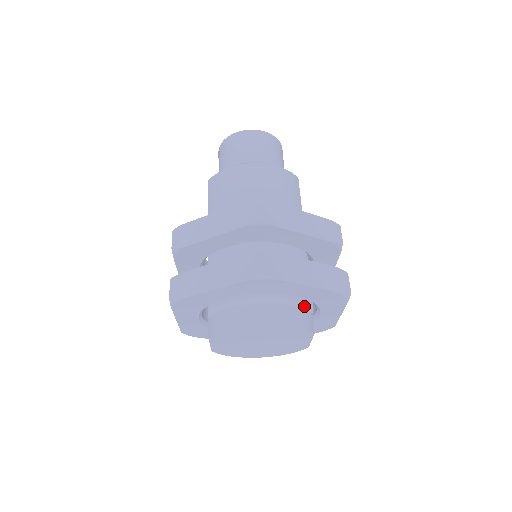
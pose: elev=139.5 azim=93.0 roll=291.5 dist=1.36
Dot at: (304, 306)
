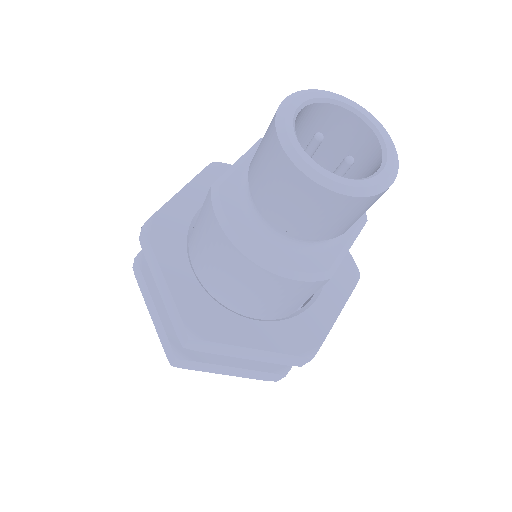
Dot at: occluded
